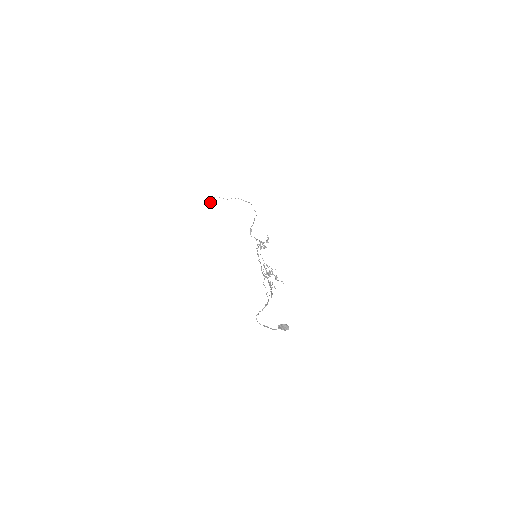
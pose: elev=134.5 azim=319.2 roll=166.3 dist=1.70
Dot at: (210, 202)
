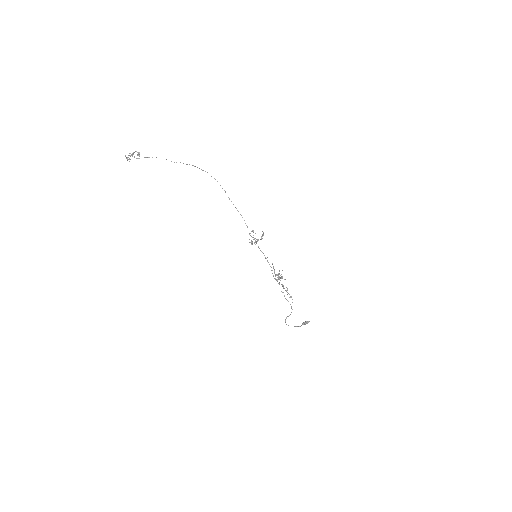
Dot at: (130, 153)
